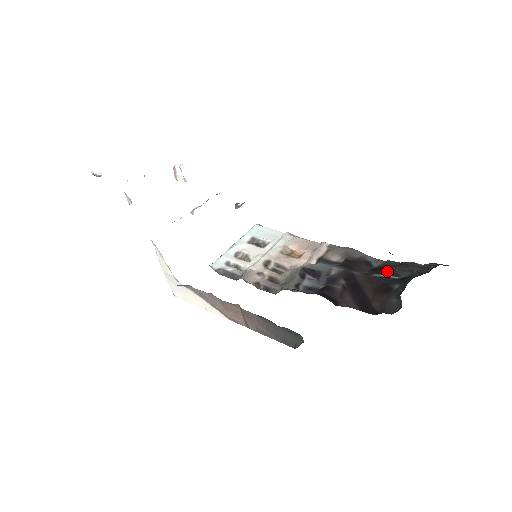
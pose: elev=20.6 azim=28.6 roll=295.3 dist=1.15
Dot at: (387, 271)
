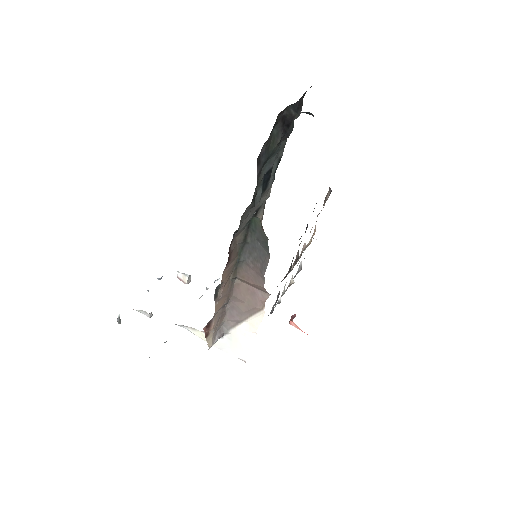
Dot at: occluded
